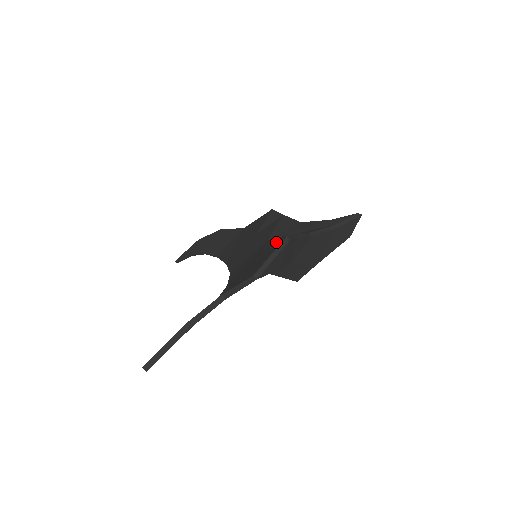
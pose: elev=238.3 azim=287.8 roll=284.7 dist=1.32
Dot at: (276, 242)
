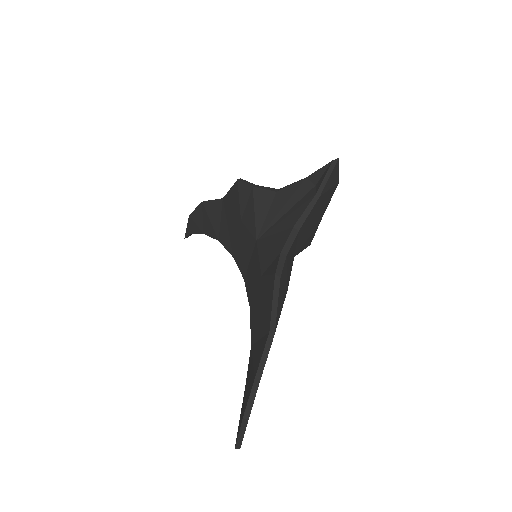
Dot at: (267, 260)
